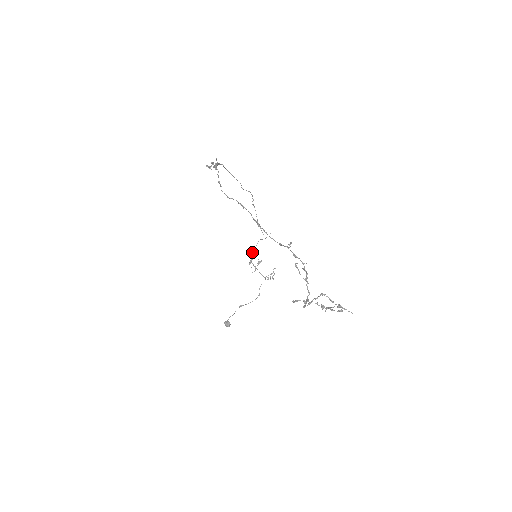
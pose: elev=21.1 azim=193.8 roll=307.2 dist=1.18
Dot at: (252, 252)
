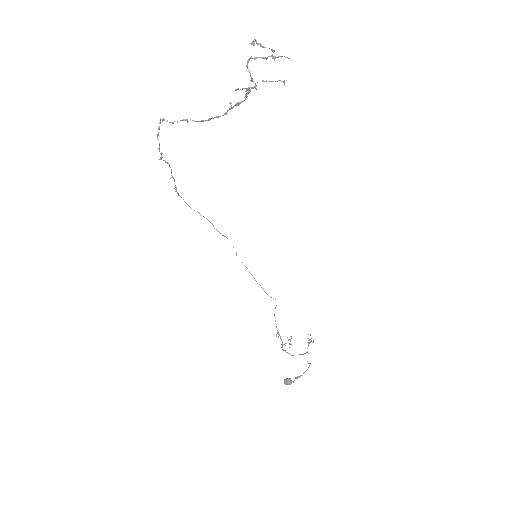
Dot at: occluded
